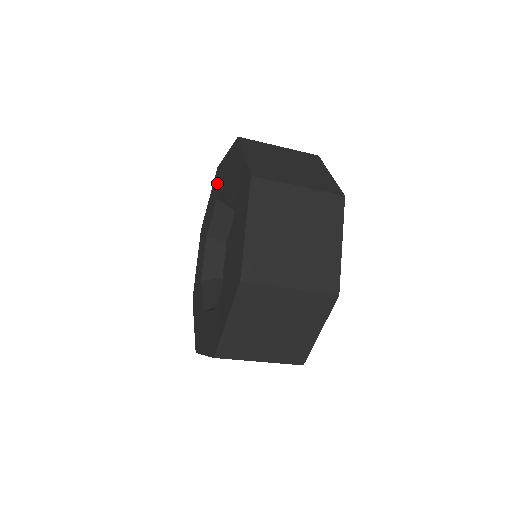
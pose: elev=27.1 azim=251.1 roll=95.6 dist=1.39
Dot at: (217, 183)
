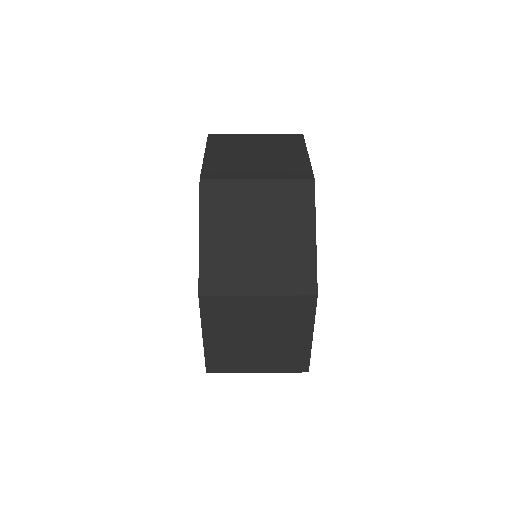
Dot at: occluded
